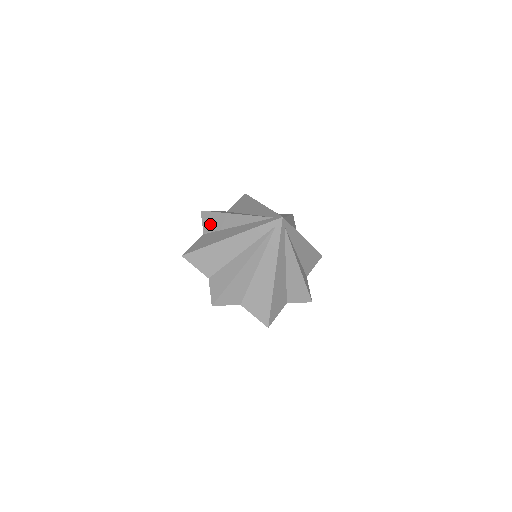
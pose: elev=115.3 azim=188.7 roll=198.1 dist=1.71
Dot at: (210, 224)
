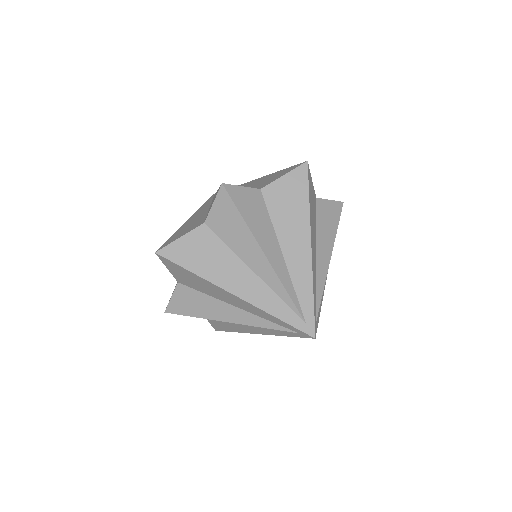
Dot at: (223, 223)
